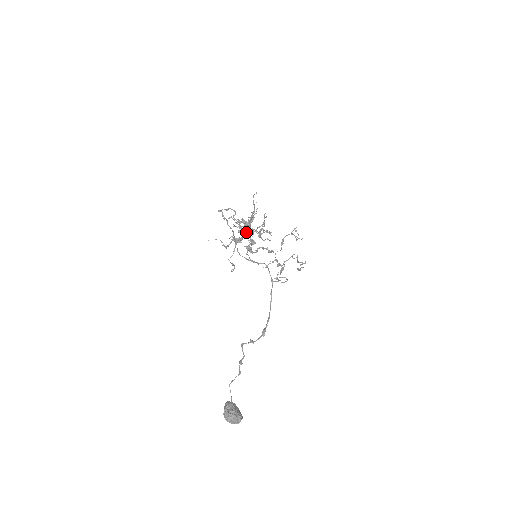
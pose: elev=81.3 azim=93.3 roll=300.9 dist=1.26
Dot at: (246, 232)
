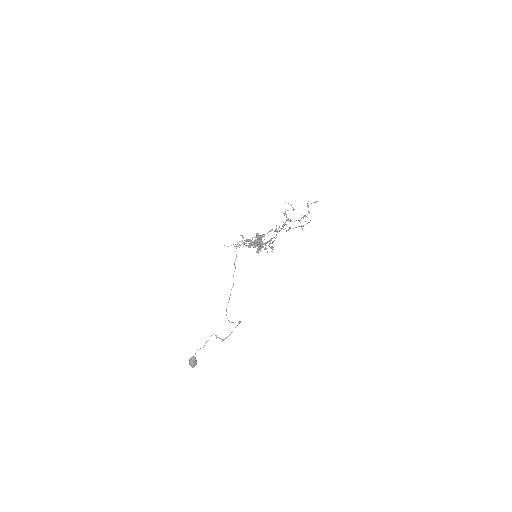
Dot at: occluded
